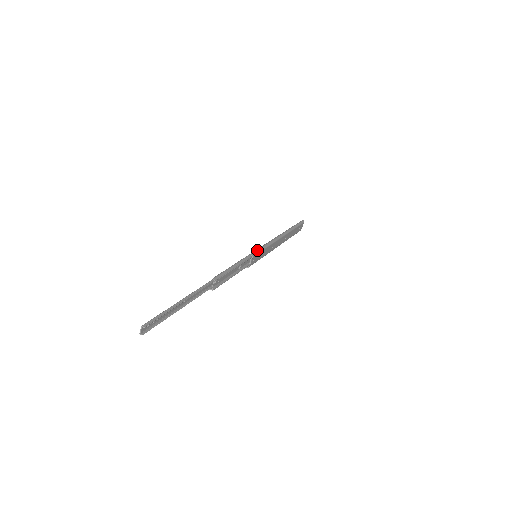
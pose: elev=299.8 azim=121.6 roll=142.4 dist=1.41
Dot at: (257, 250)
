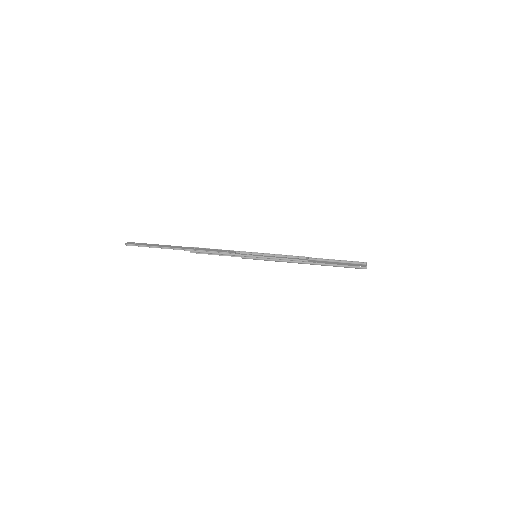
Dot at: (252, 258)
